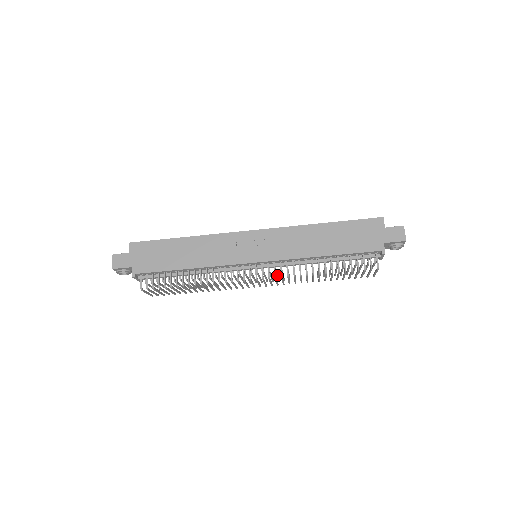
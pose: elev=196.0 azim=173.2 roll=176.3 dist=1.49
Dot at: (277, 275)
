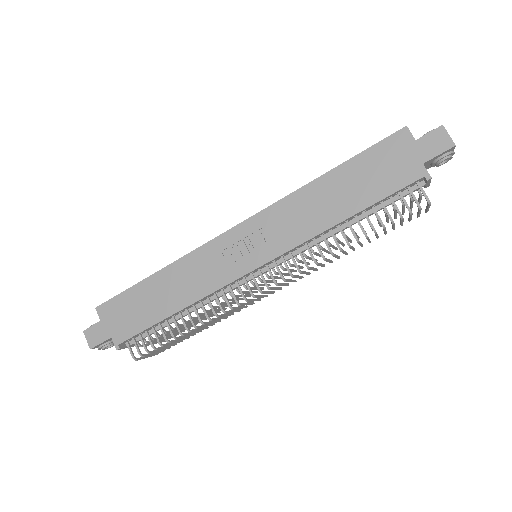
Dot at: (295, 266)
